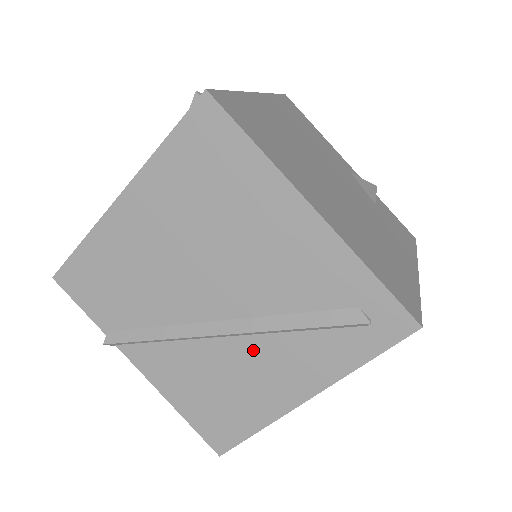
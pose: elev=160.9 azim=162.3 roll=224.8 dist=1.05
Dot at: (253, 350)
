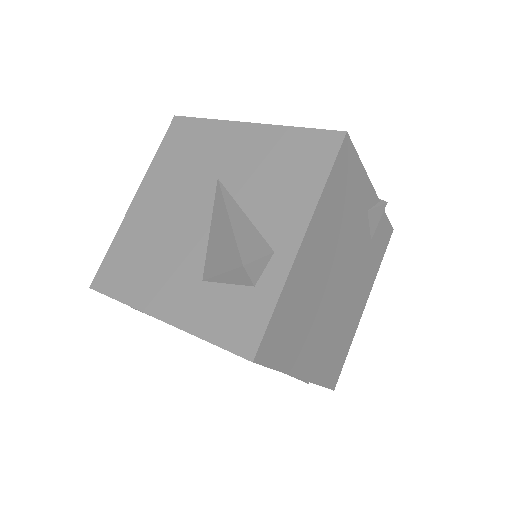
Dot at: occluded
